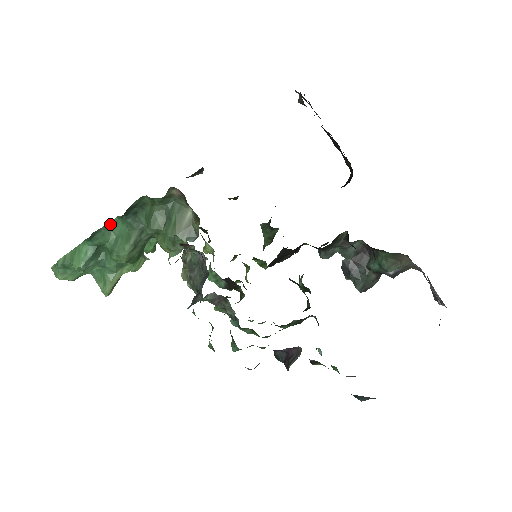
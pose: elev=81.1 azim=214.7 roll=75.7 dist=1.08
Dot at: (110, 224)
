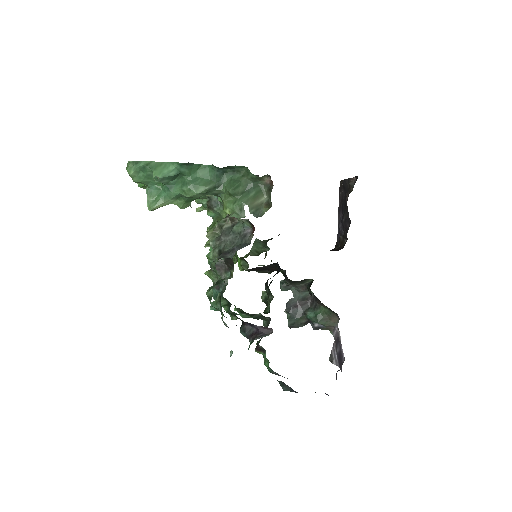
Dot at: (200, 166)
